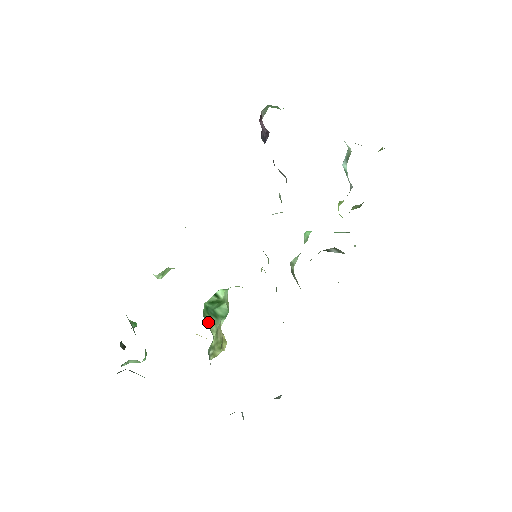
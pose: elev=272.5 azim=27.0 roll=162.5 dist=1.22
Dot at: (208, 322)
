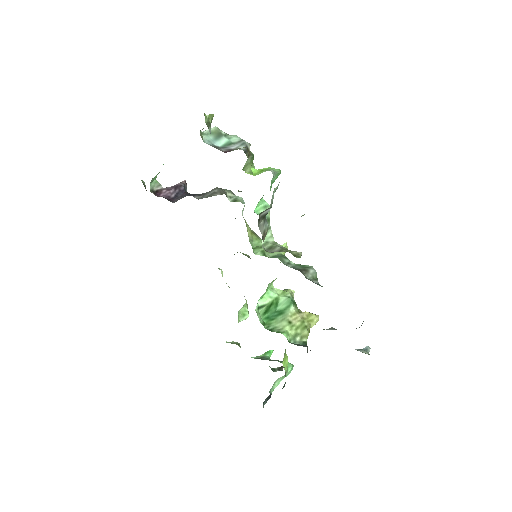
Dot at: (275, 326)
